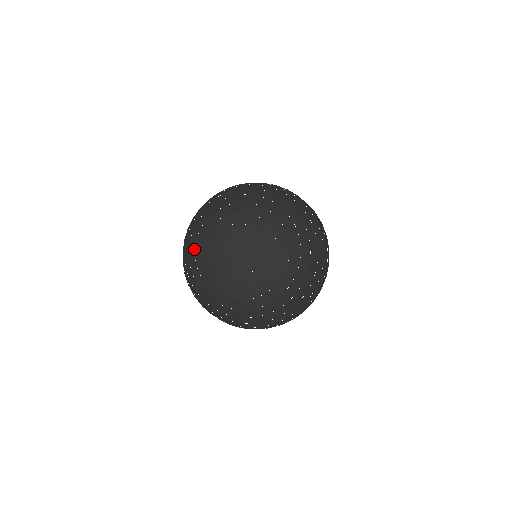
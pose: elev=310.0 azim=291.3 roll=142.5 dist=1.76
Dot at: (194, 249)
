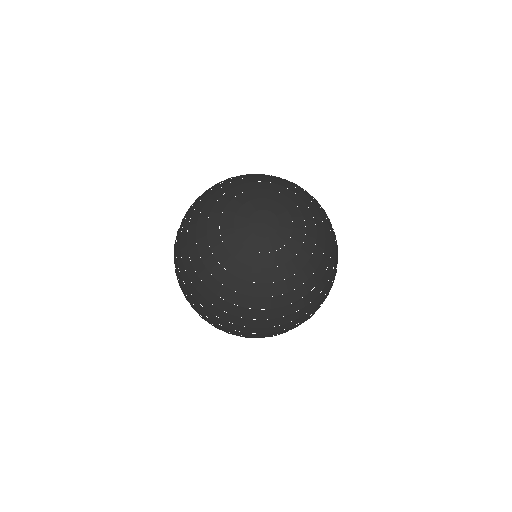
Dot at: (233, 187)
